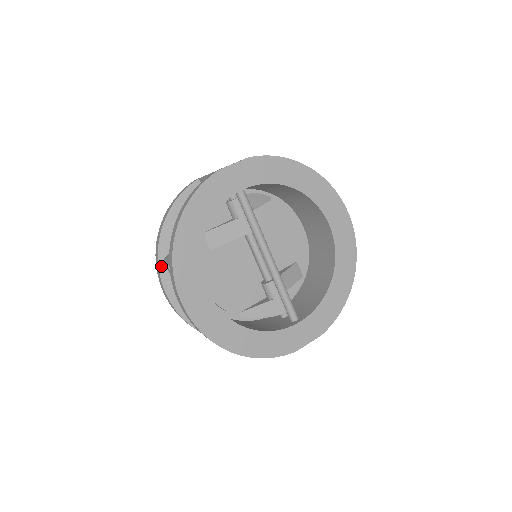
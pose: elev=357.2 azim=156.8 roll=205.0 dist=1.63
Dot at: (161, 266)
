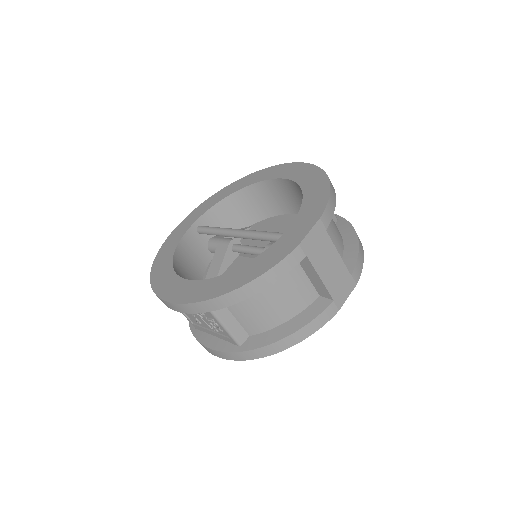
Dot at: (195, 333)
